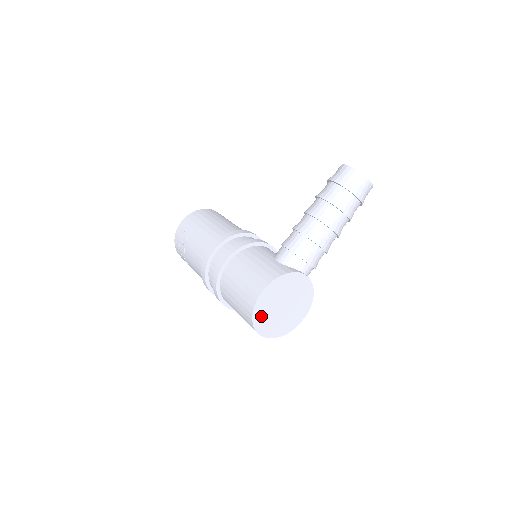
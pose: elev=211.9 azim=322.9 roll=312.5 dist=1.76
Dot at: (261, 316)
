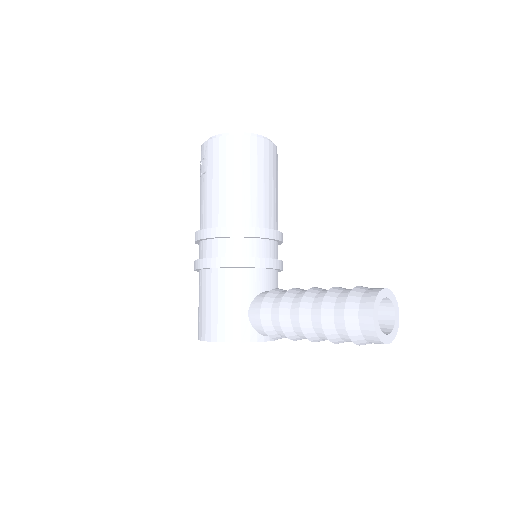
Dot at: occluded
